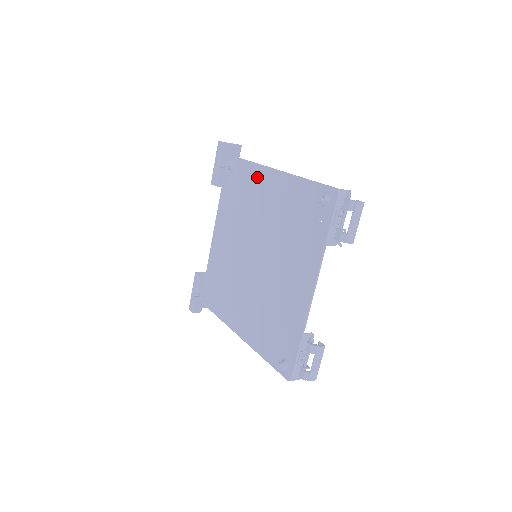
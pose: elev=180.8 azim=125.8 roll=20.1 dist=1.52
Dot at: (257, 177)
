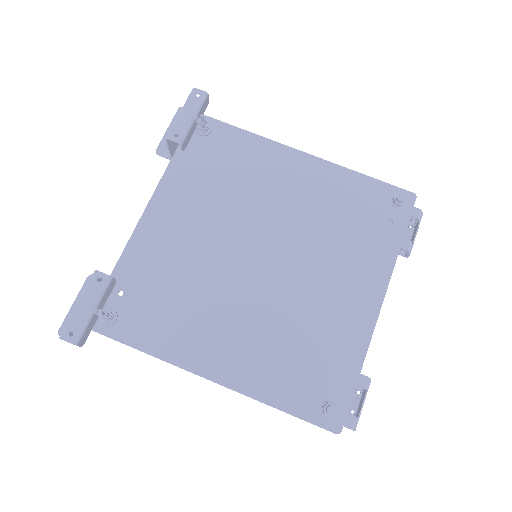
Dot at: (267, 154)
